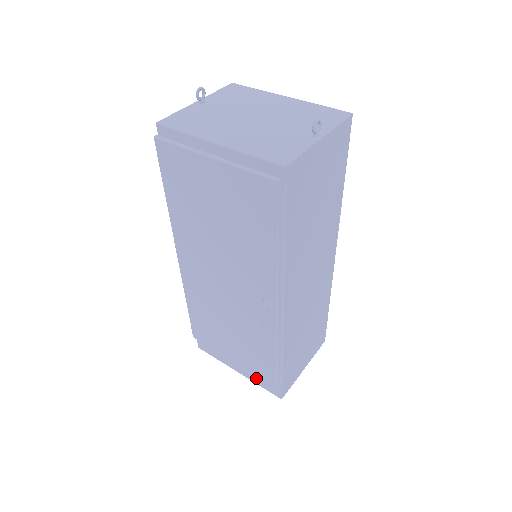
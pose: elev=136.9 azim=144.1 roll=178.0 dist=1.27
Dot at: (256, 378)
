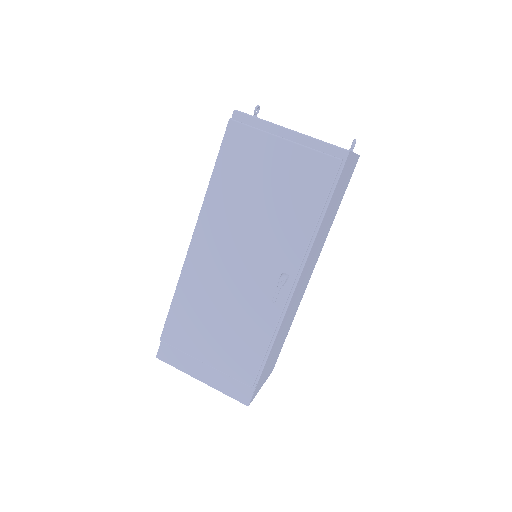
Dot at: (225, 383)
